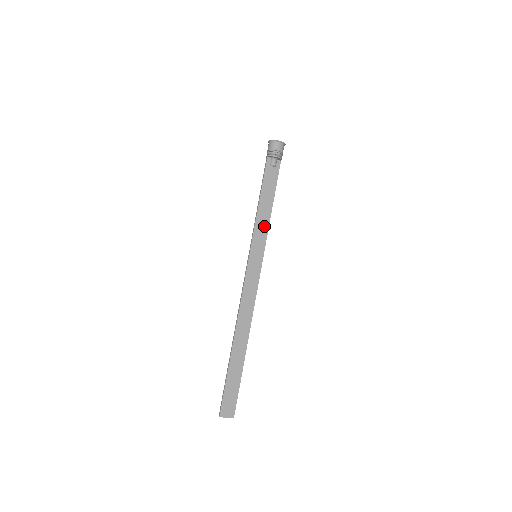
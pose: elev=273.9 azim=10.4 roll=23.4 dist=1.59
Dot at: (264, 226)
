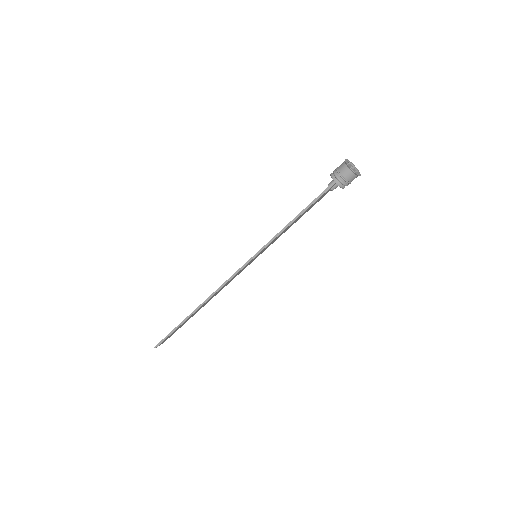
Dot at: occluded
